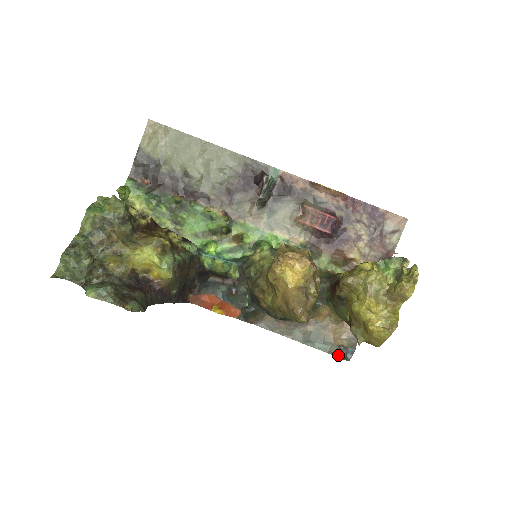
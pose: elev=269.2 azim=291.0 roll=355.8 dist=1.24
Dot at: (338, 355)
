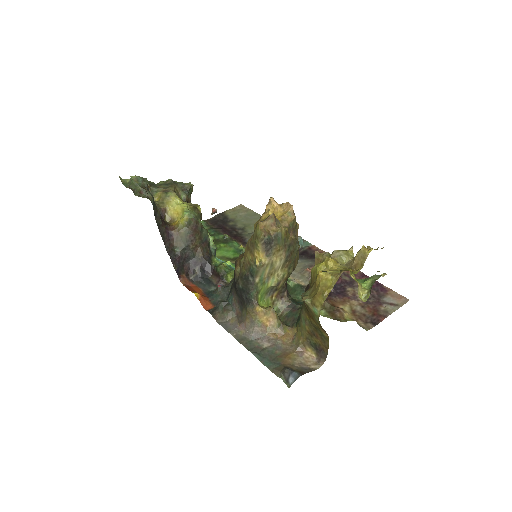
Dot at: (280, 374)
